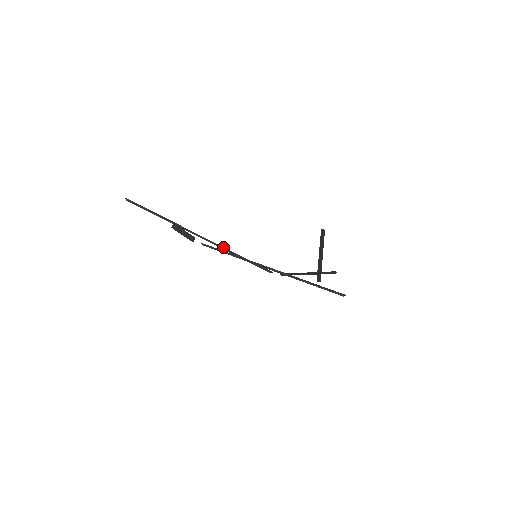
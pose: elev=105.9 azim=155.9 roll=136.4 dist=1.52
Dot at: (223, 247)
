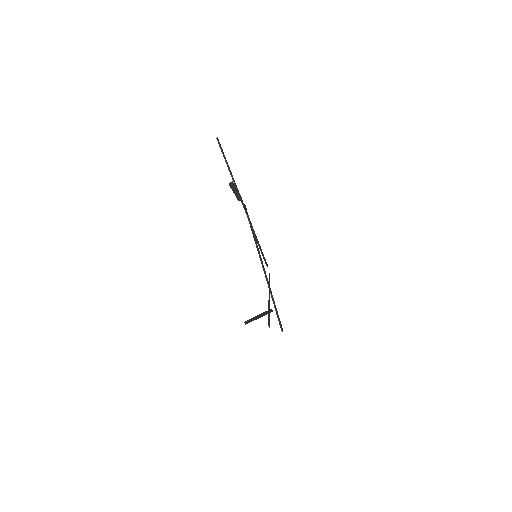
Dot at: (251, 224)
